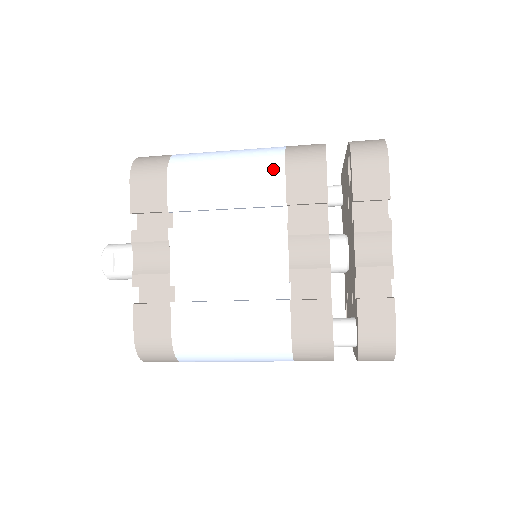
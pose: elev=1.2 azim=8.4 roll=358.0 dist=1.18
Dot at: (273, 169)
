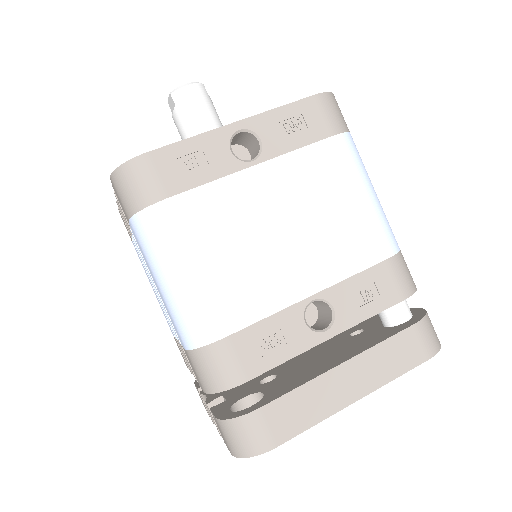
Dot at: (181, 337)
